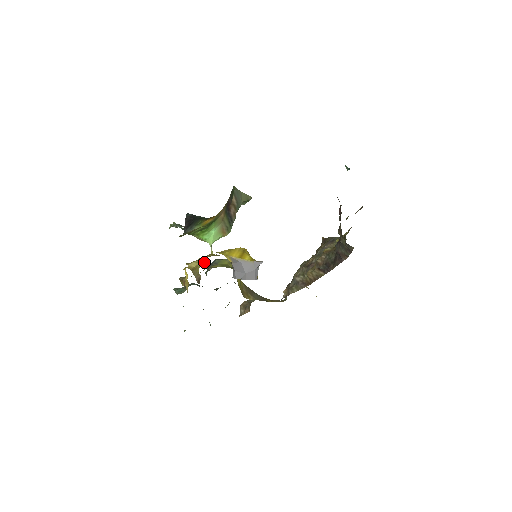
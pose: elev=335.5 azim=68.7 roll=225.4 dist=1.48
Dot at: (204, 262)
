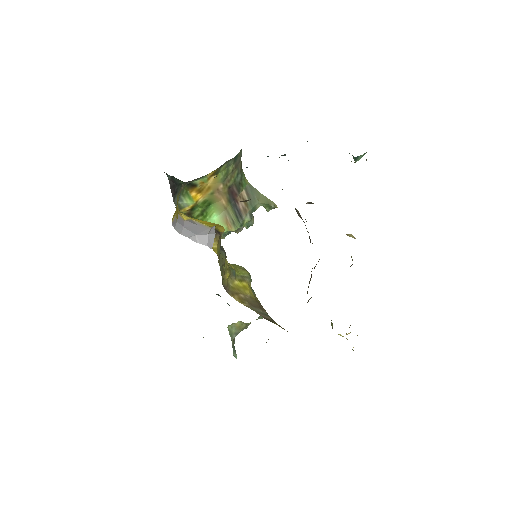
Dot at: occluded
